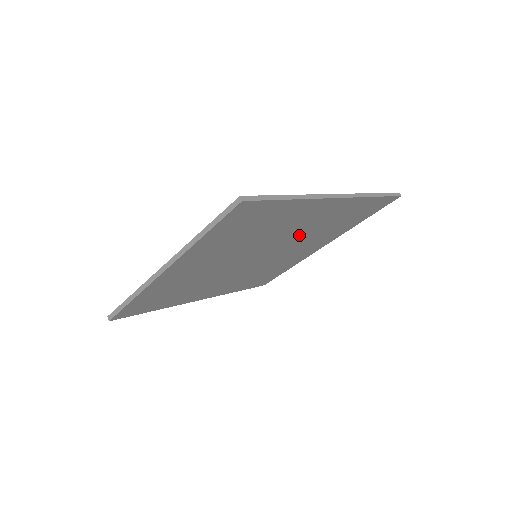
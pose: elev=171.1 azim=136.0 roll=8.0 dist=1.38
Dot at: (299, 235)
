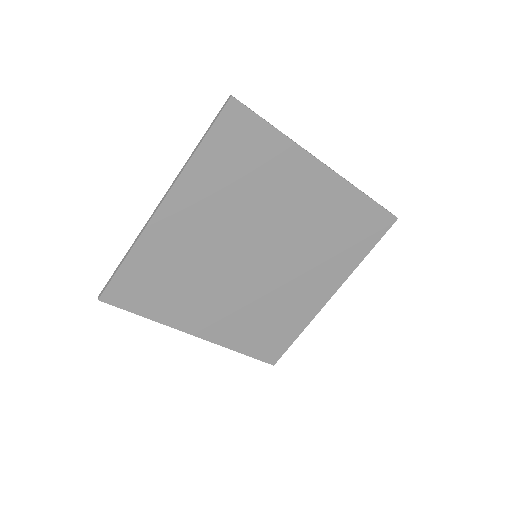
Dot at: (298, 232)
